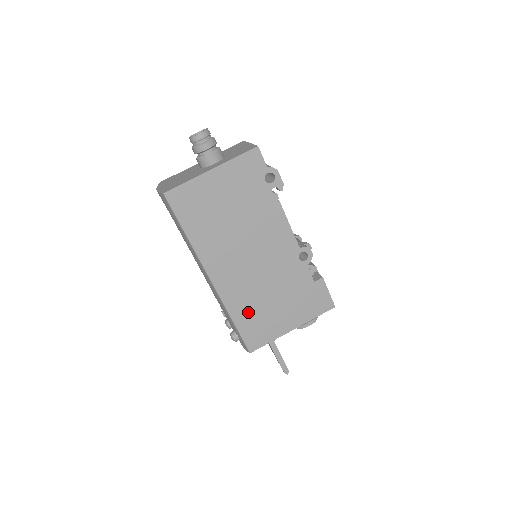
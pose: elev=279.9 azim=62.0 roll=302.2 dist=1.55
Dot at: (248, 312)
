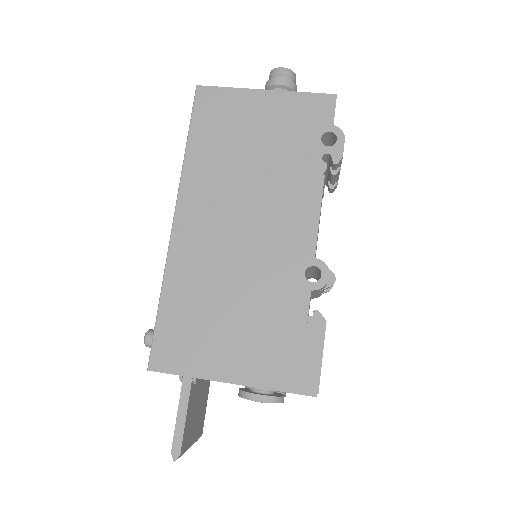
Dot at: (187, 301)
